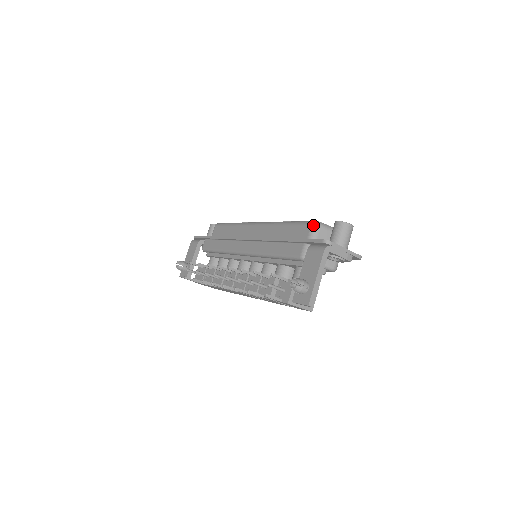
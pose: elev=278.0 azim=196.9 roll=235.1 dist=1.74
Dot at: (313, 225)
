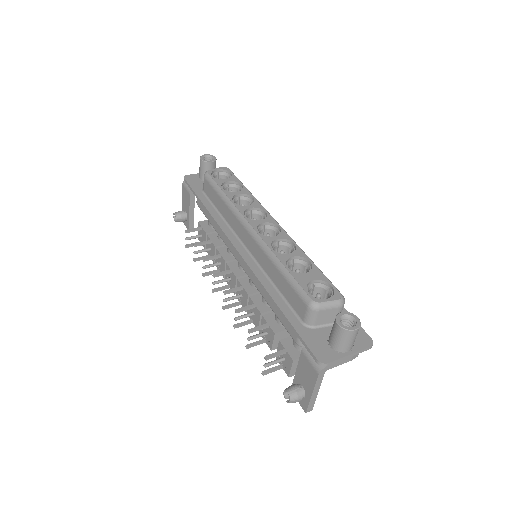
Dot at: (309, 309)
